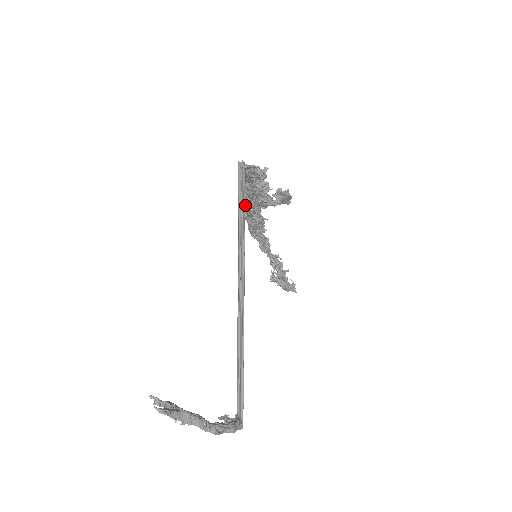
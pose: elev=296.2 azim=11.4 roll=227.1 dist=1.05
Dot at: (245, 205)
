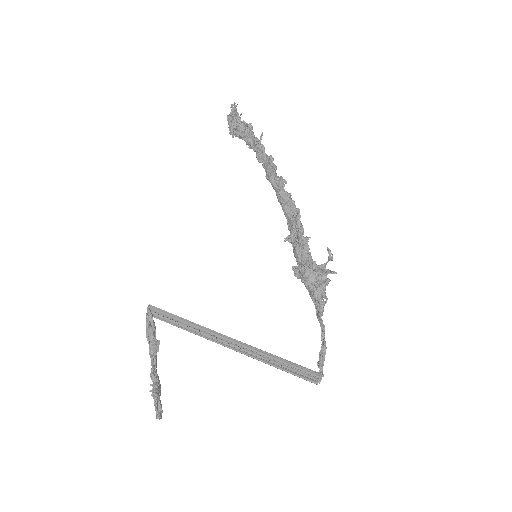
Dot at: (295, 272)
